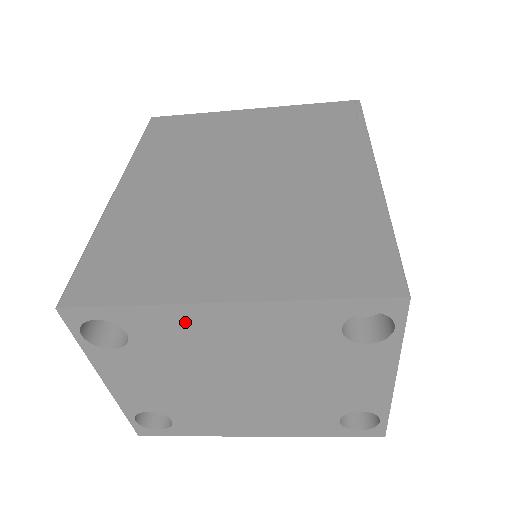
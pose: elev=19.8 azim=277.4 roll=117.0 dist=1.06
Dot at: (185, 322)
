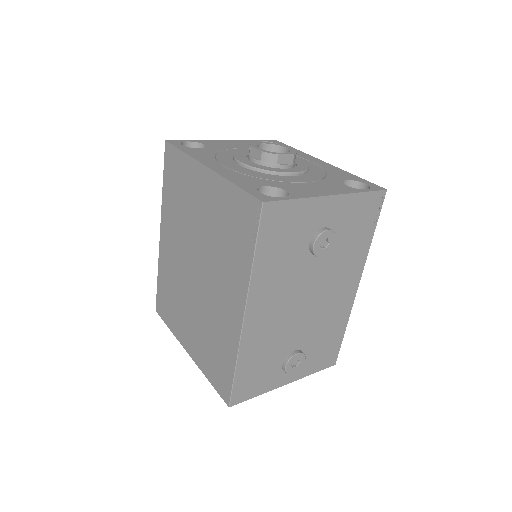
Dot at: occluded
